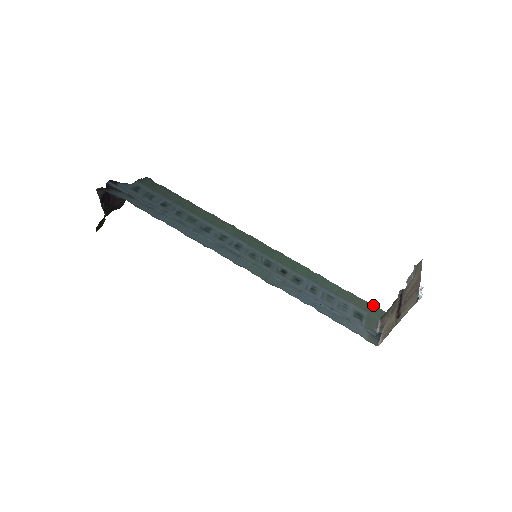
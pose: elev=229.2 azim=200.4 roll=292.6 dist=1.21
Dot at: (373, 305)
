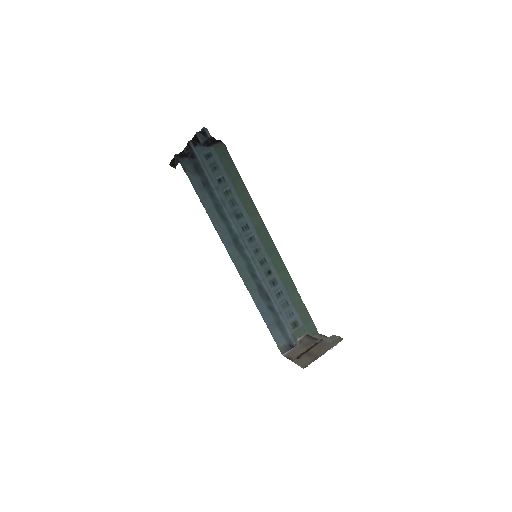
Dot at: occluded
